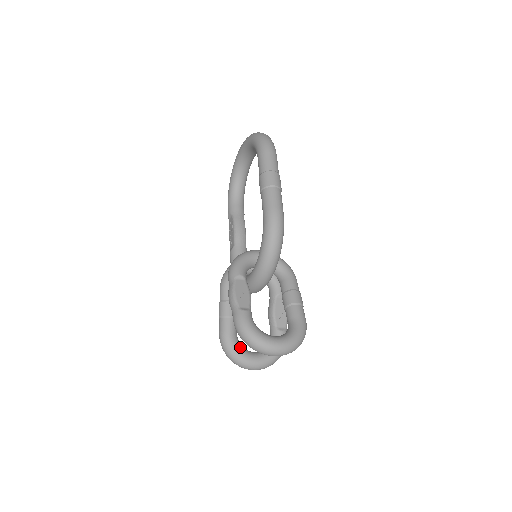
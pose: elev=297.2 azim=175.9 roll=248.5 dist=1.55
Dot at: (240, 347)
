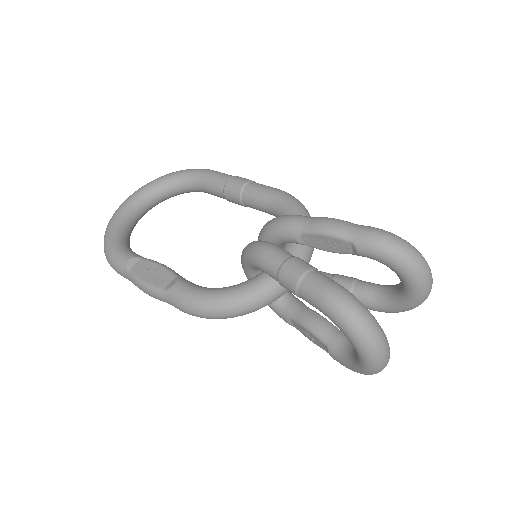
Dot at: occluded
